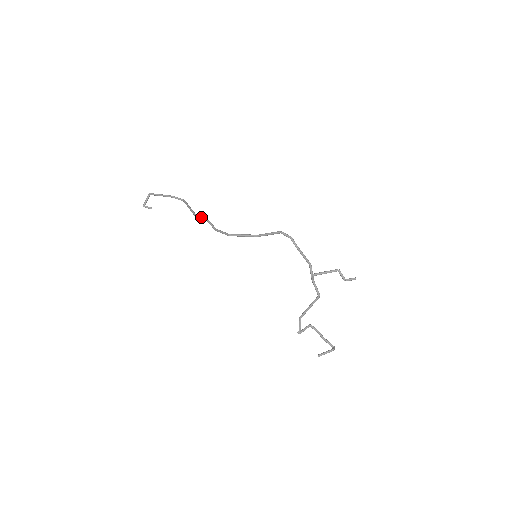
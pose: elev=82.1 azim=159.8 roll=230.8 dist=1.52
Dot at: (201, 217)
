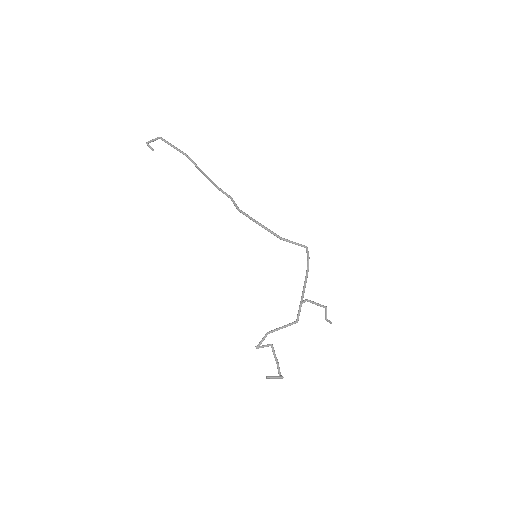
Dot at: occluded
